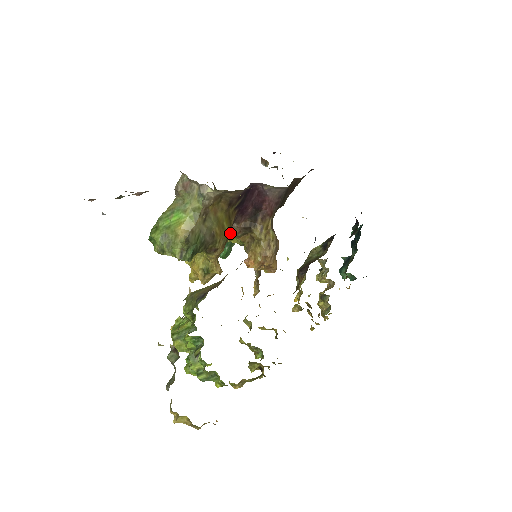
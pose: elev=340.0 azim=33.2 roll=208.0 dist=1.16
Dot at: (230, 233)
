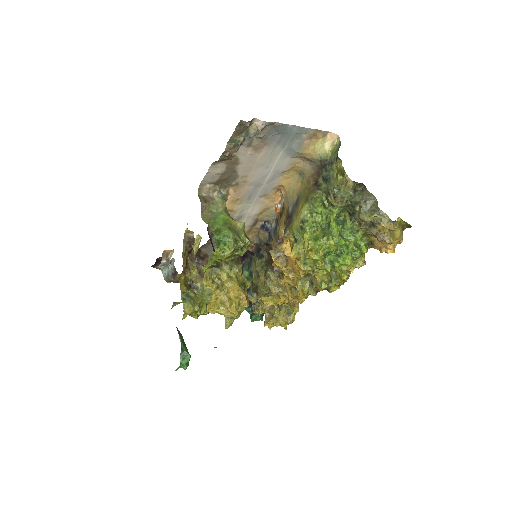
Dot at: (200, 299)
